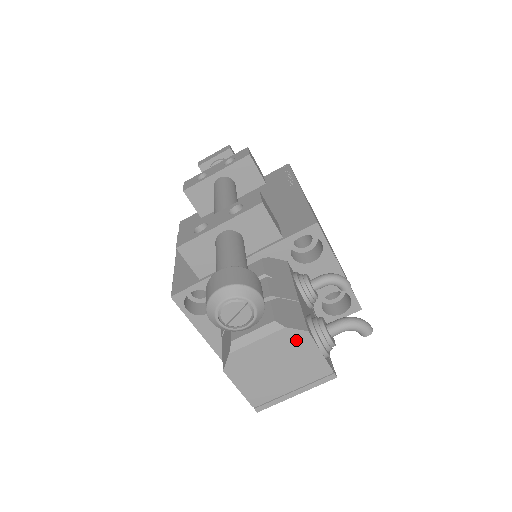
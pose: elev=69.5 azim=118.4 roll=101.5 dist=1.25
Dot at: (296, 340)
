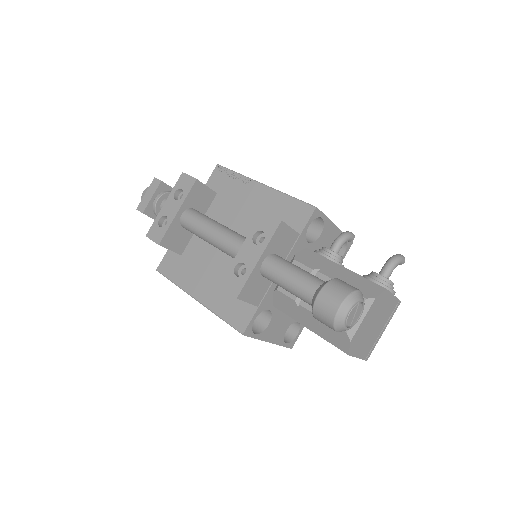
Dot at: (381, 300)
